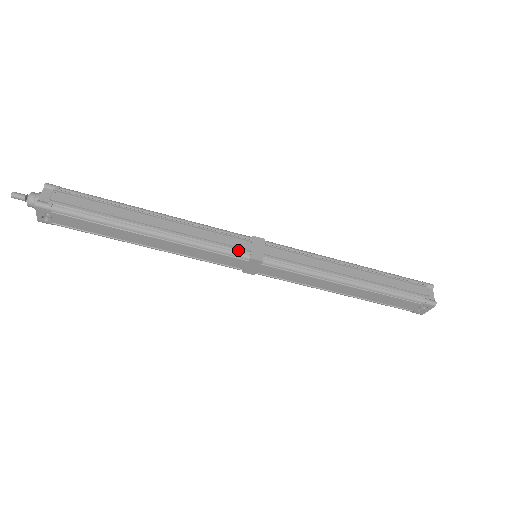
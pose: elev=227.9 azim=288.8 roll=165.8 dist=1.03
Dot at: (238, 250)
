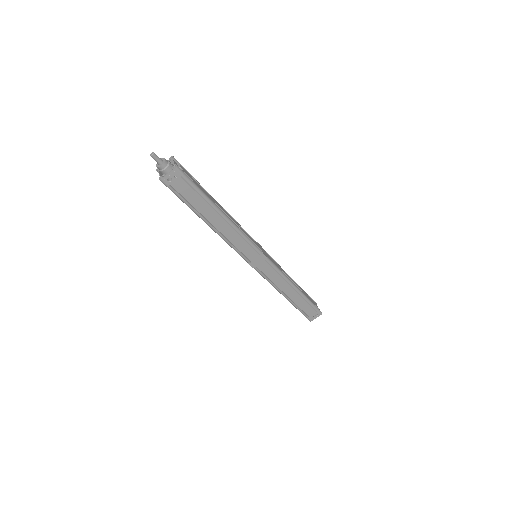
Dot at: (257, 246)
